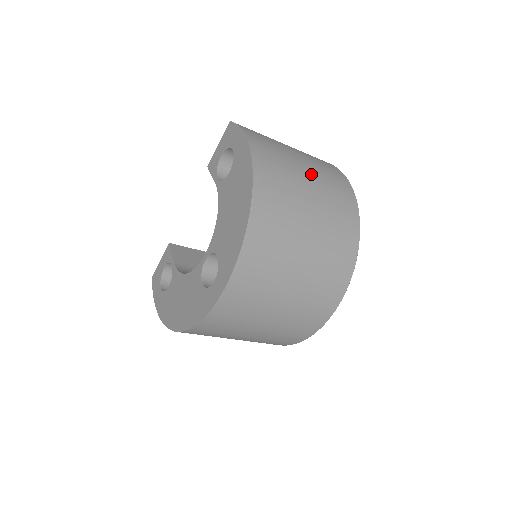
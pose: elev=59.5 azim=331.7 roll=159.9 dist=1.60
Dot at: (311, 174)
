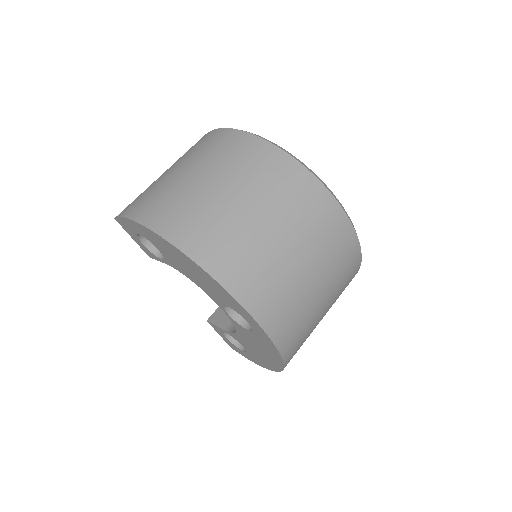
Dot at: (199, 170)
